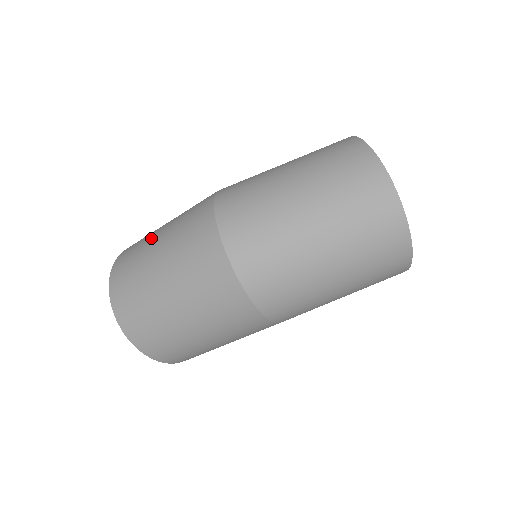
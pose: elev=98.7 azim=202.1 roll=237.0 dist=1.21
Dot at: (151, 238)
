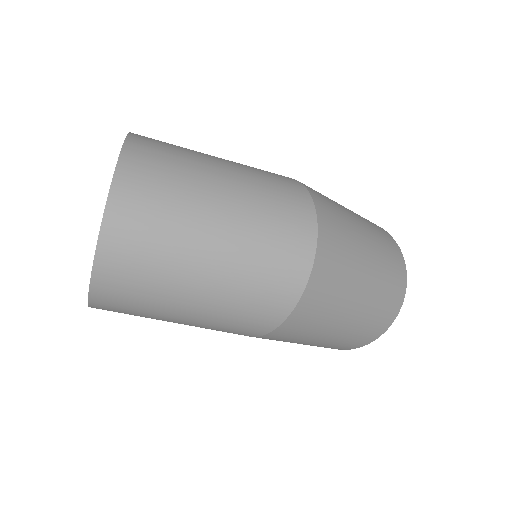
Dot at: (204, 160)
